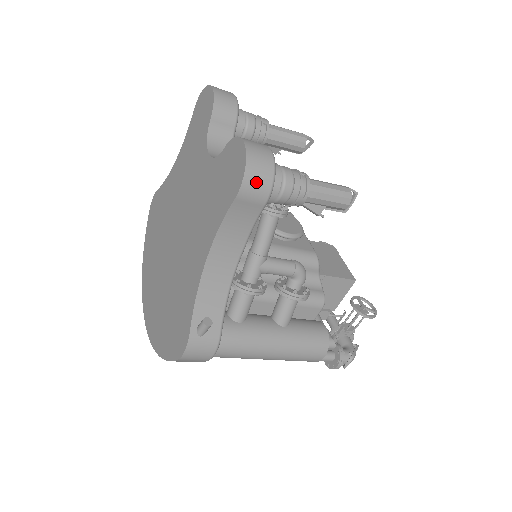
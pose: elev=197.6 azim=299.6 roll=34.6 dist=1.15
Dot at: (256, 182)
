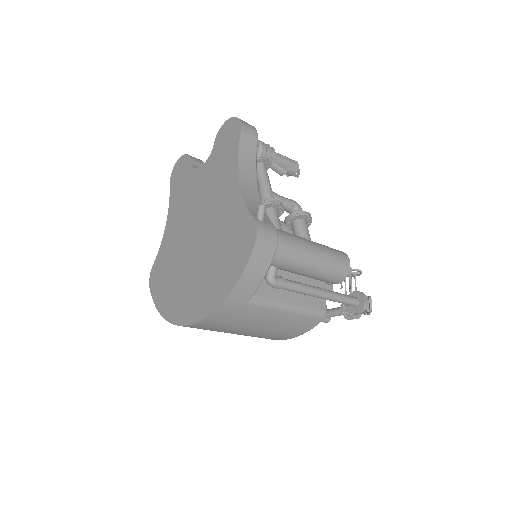
Dot at: (247, 126)
